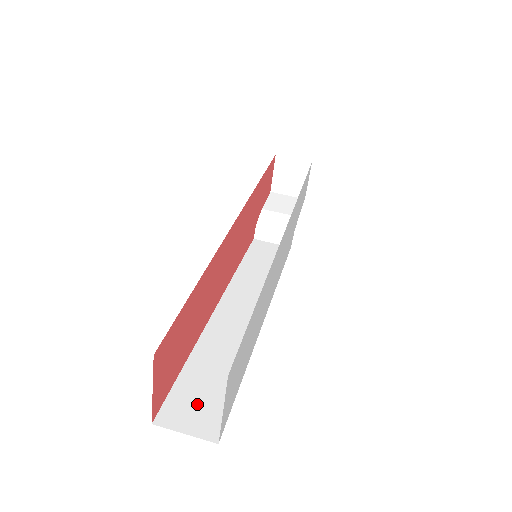
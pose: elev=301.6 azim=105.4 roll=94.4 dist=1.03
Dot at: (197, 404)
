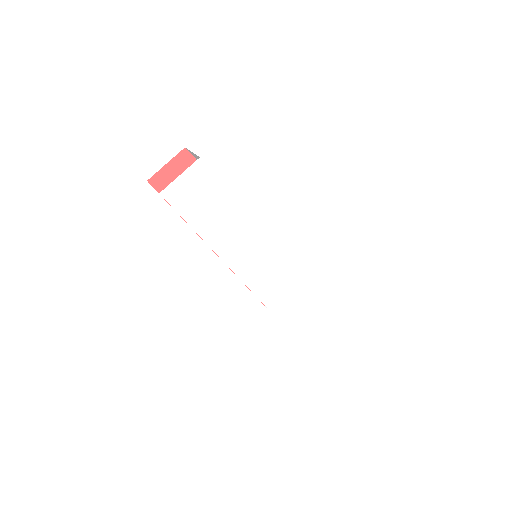
Dot at: occluded
